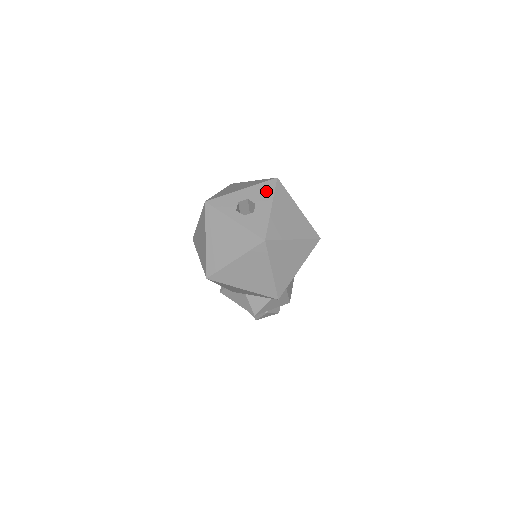
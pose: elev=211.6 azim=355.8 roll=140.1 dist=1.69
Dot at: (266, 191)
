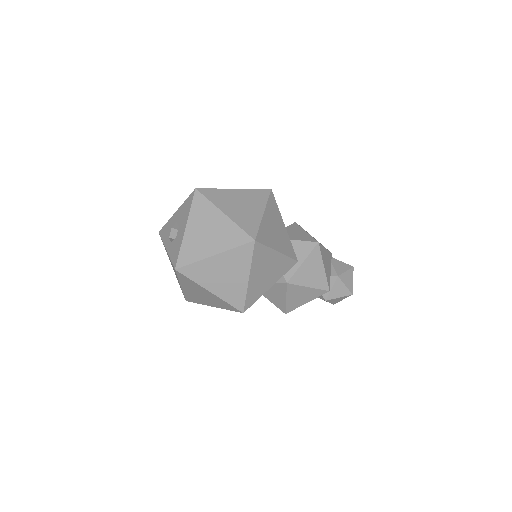
Dot at: (186, 209)
